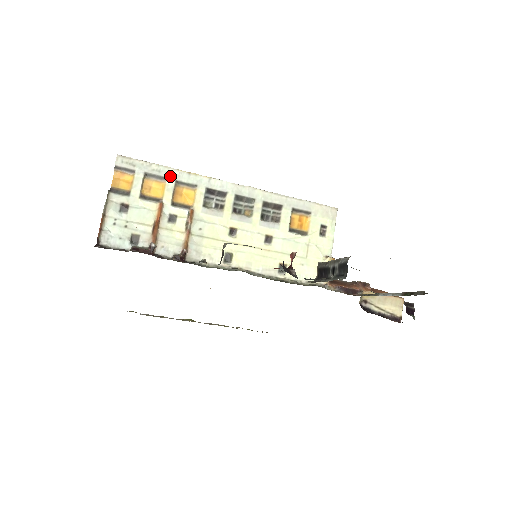
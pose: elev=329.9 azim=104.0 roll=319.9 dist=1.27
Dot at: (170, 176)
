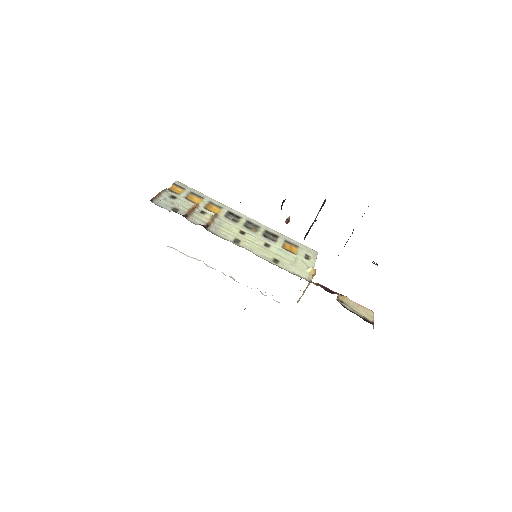
Dot at: (206, 199)
